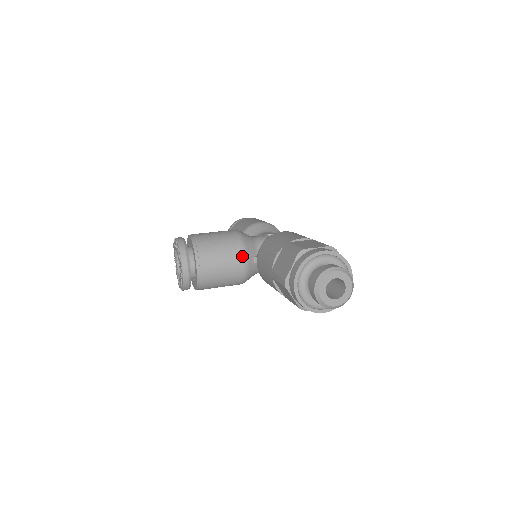
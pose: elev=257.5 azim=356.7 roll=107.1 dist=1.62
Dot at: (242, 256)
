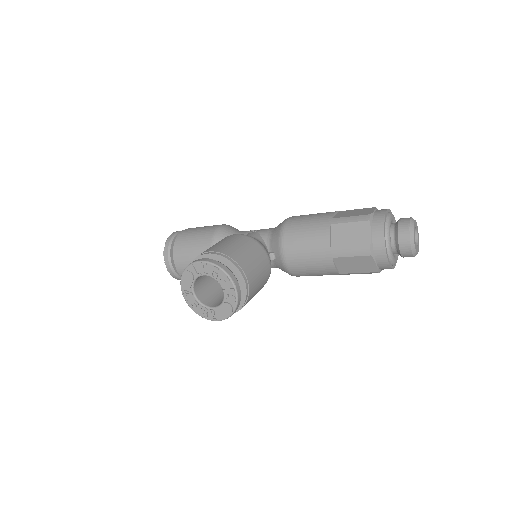
Dot at: (267, 256)
